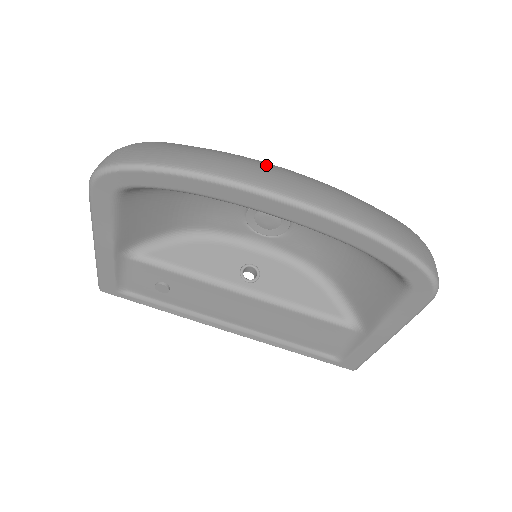
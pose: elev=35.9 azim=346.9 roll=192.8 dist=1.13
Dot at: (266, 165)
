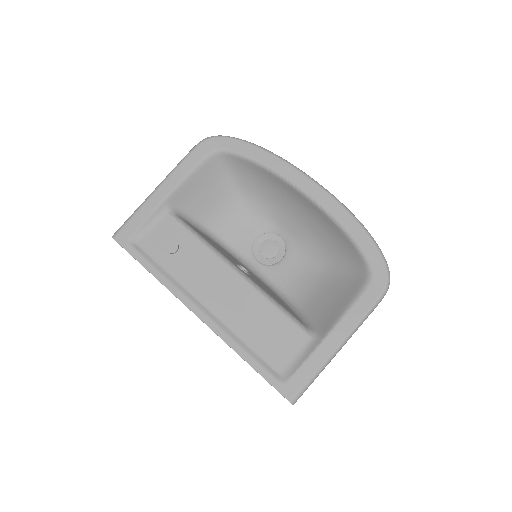
Dot at: occluded
